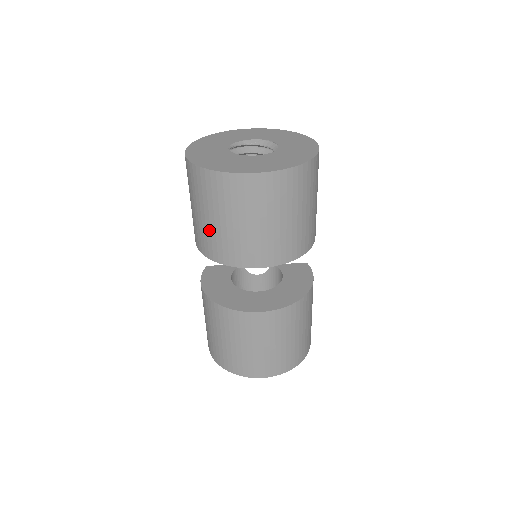
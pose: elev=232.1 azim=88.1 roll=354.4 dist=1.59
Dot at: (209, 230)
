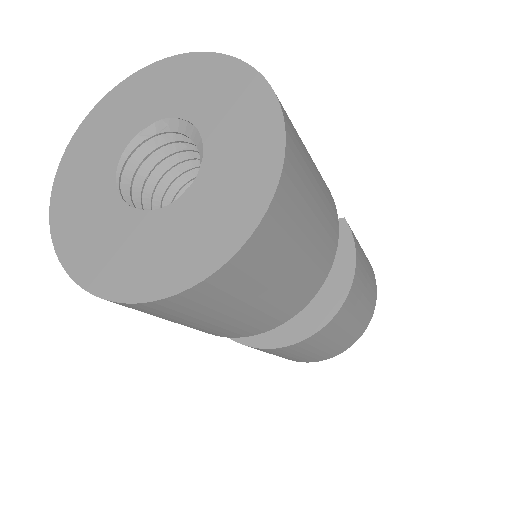
Dot at: occluded
